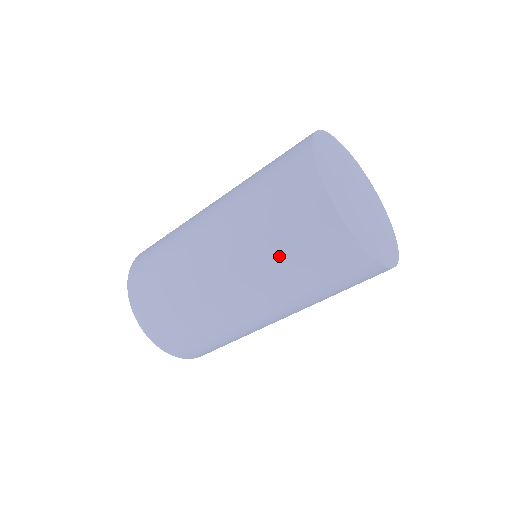
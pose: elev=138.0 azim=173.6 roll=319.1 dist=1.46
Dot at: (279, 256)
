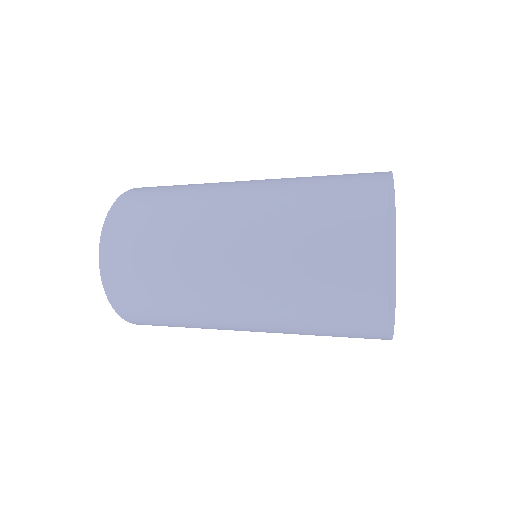
Dot at: (301, 300)
